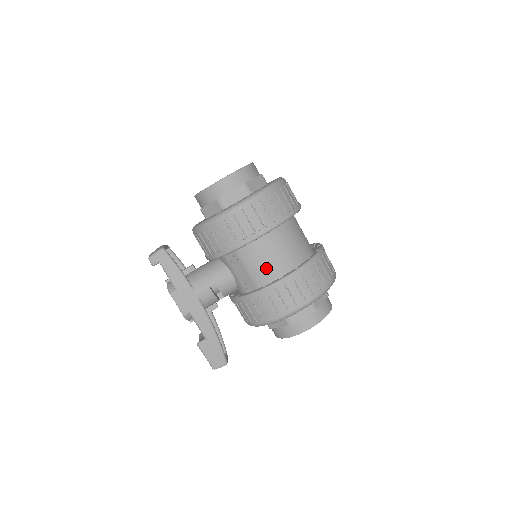
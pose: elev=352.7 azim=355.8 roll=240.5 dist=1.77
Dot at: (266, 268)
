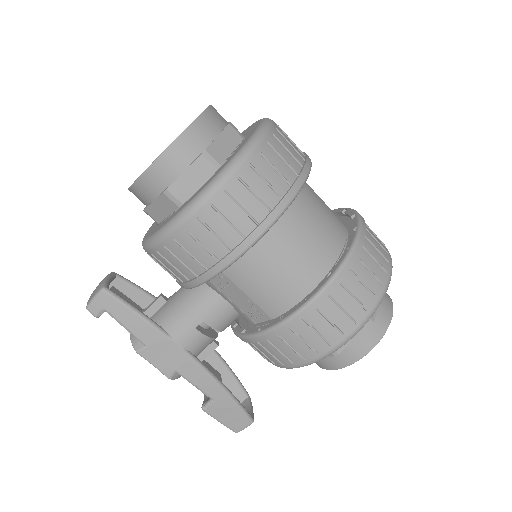
Dot at: (278, 286)
